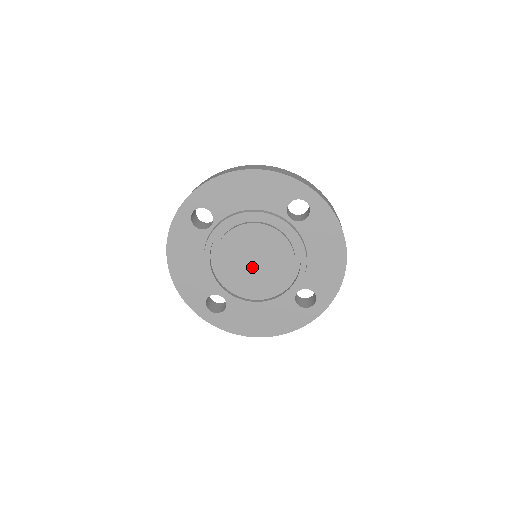
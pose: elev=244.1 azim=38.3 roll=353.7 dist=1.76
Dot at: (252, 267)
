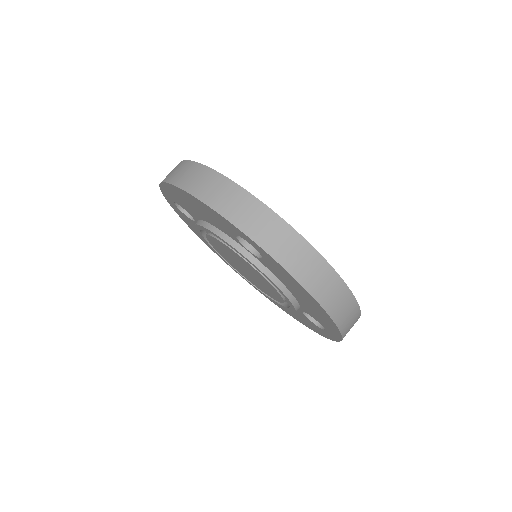
Dot at: (246, 272)
